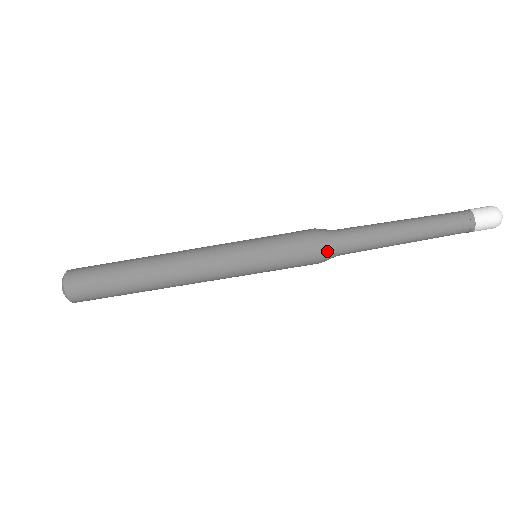
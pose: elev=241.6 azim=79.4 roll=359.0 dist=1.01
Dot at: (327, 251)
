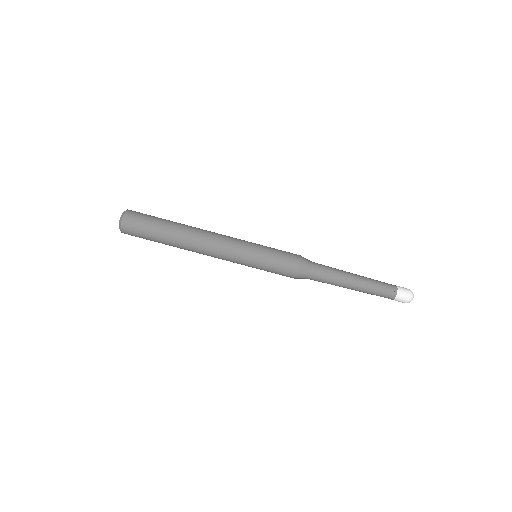
Dot at: (305, 264)
